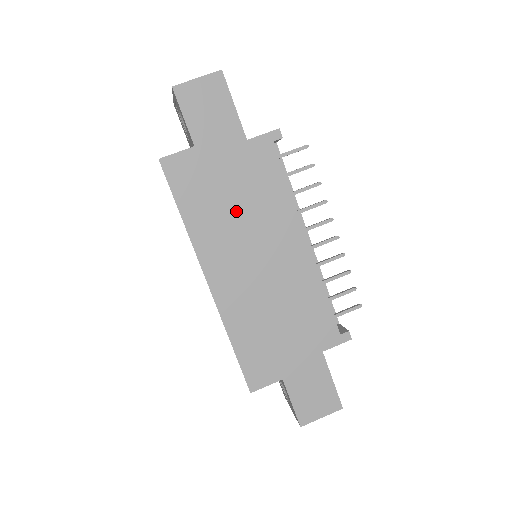
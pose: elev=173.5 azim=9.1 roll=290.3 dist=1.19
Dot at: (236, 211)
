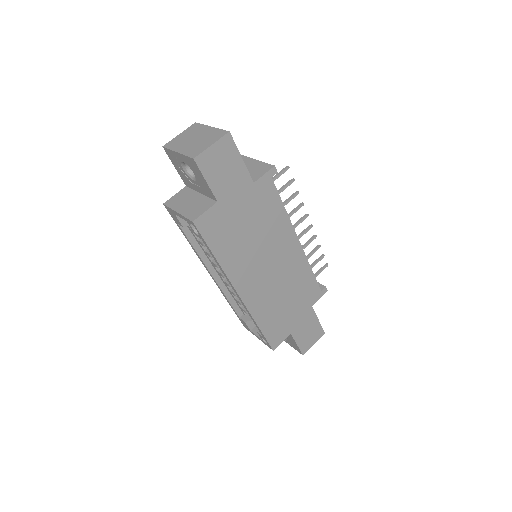
Dot at: (252, 239)
